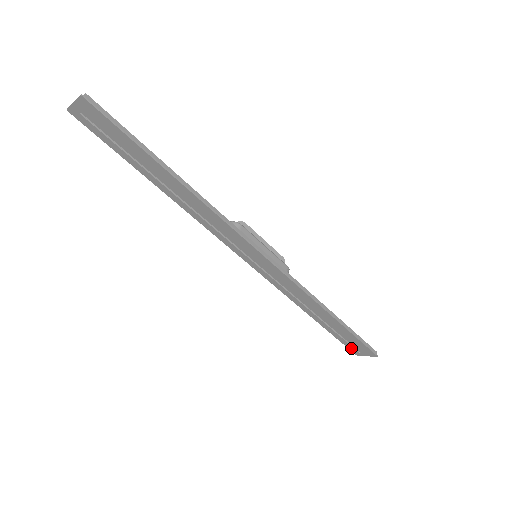
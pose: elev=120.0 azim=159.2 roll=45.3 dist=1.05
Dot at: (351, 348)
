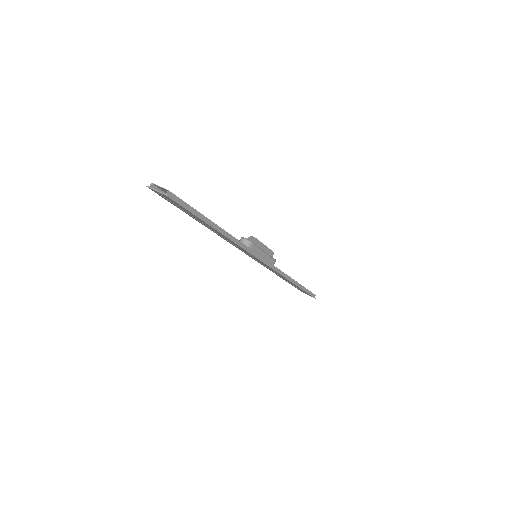
Dot at: occluded
